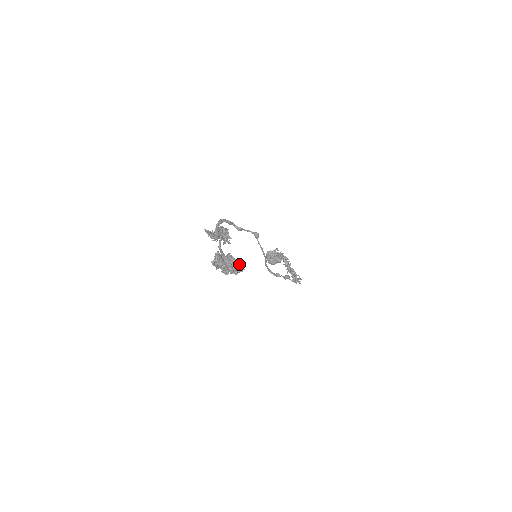
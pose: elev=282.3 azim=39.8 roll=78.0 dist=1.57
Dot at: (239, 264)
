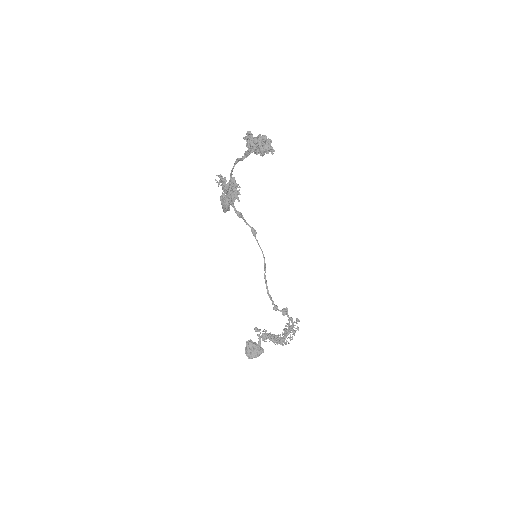
Dot at: (269, 143)
